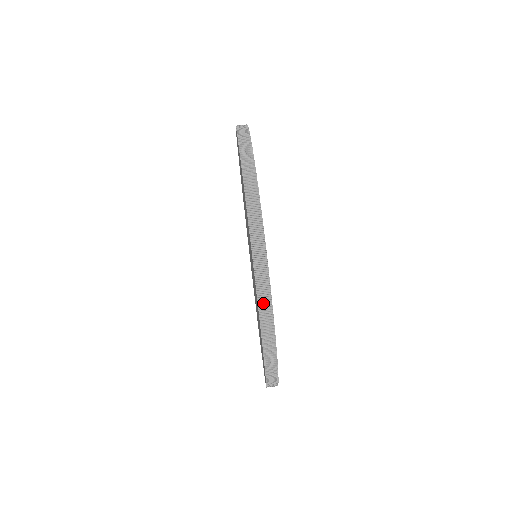
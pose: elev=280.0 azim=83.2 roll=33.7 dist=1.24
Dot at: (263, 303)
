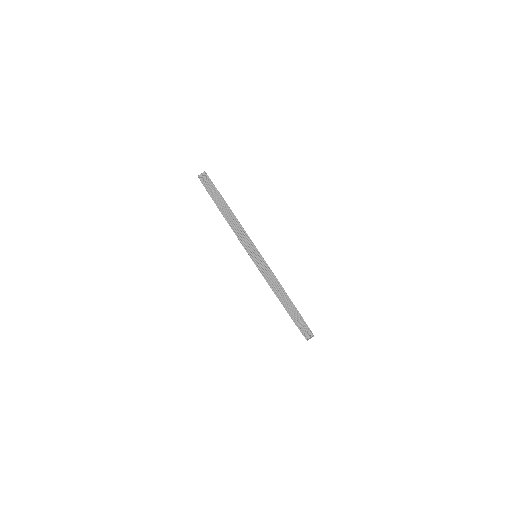
Dot at: (268, 278)
